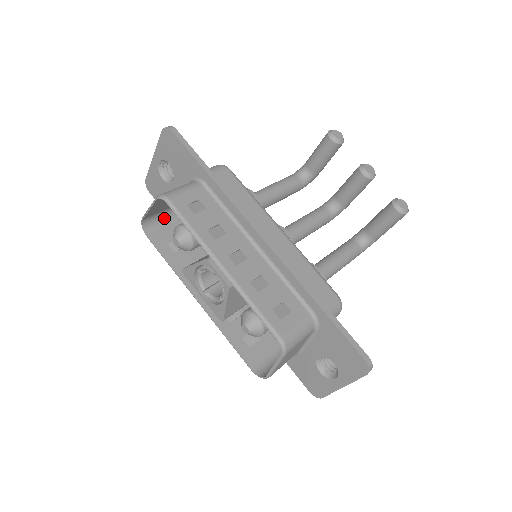
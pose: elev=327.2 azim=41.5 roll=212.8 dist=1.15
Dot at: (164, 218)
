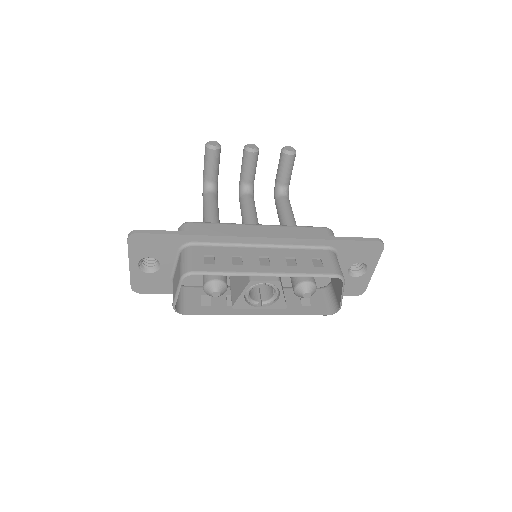
Dot at: (178, 295)
